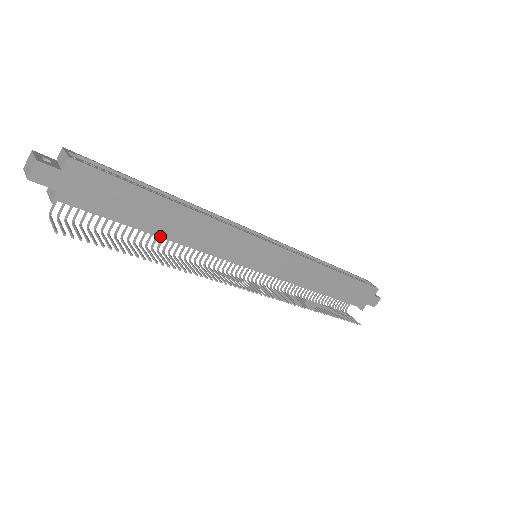
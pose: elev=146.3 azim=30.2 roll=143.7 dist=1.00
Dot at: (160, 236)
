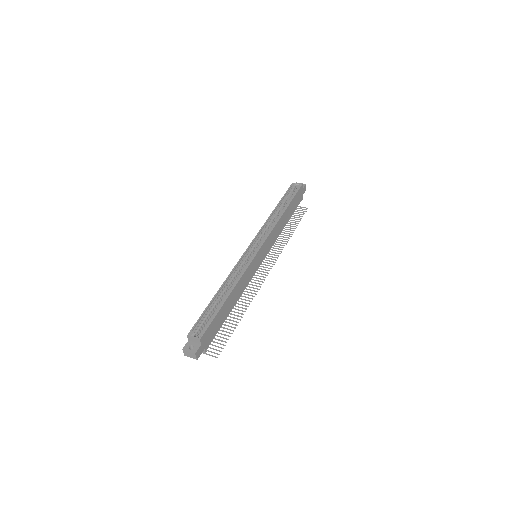
Dot at: occluded
